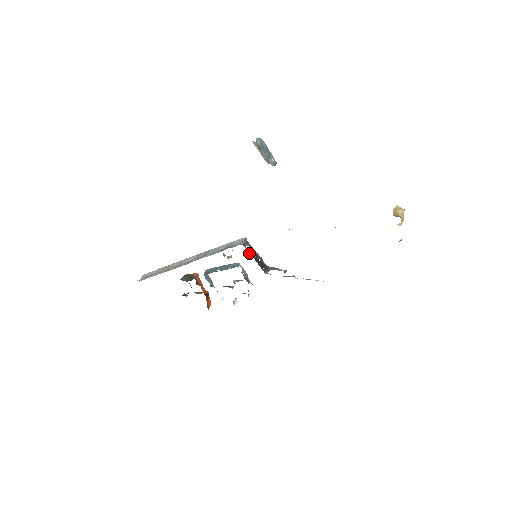
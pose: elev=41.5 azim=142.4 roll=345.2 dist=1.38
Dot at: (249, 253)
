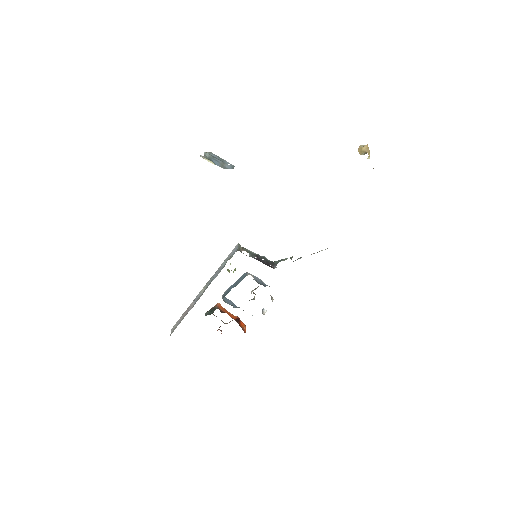
Dot at: occluded
